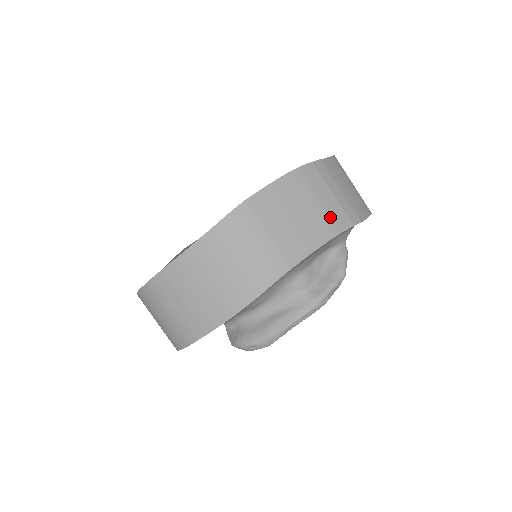
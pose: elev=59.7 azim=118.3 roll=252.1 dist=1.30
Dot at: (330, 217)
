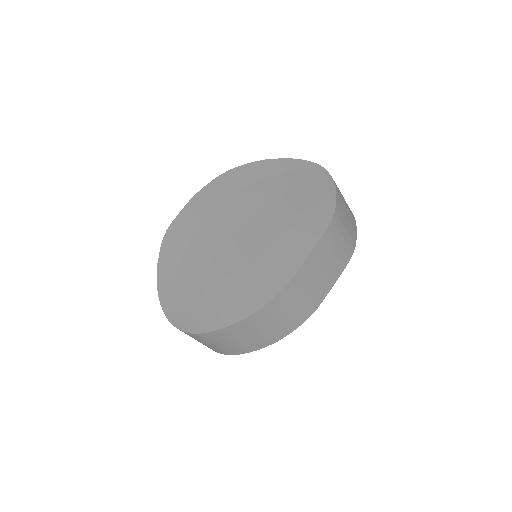
Dot at: (341, 259)
